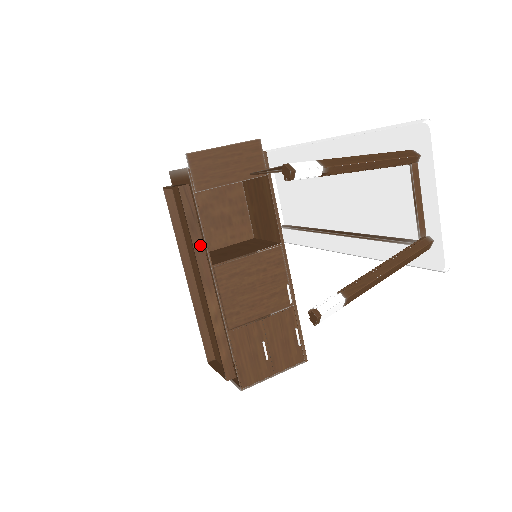
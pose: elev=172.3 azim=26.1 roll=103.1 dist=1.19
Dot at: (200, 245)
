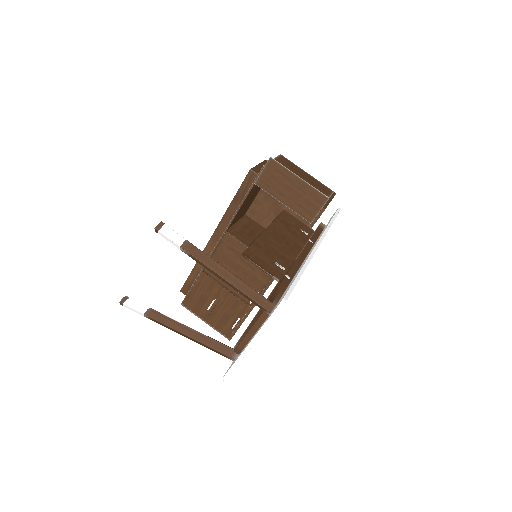
Dot at: (232, 213)
